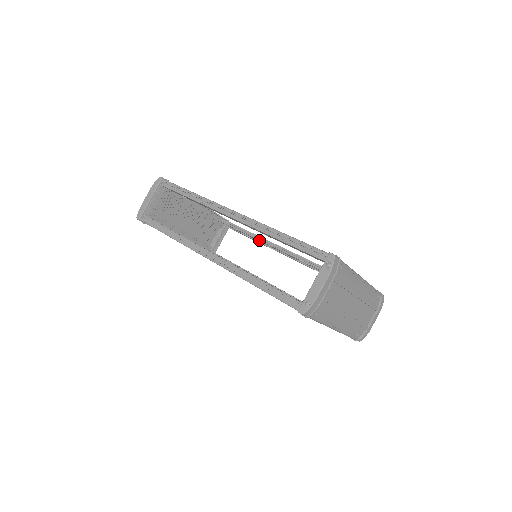
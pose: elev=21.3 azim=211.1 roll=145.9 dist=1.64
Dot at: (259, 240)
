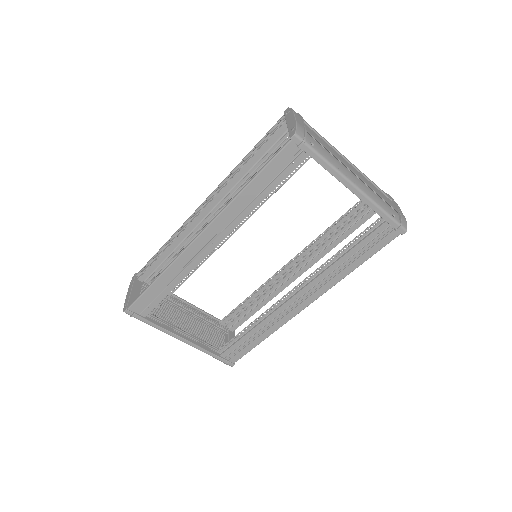
Dot at: (261, 286)
